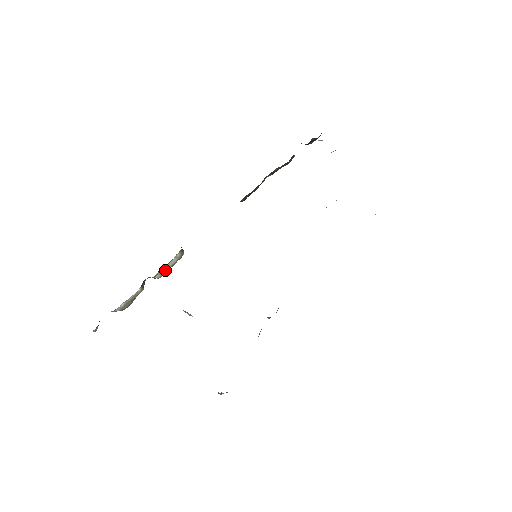
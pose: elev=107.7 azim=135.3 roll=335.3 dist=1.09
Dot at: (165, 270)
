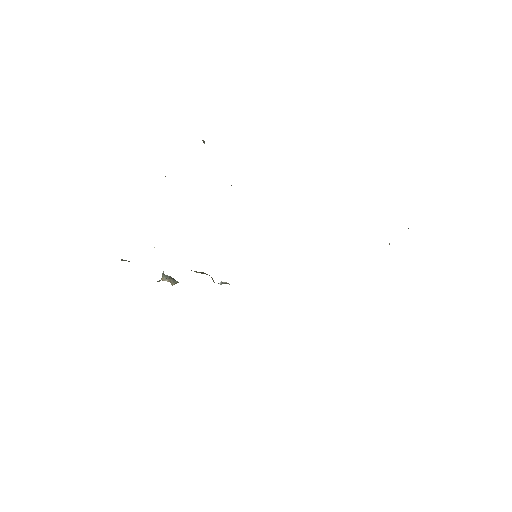
Dot at: occluded
